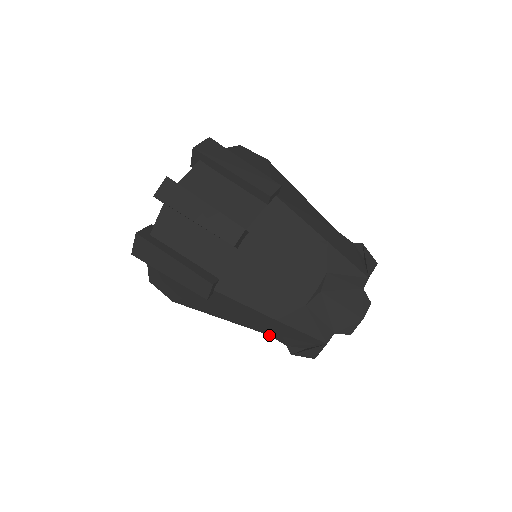
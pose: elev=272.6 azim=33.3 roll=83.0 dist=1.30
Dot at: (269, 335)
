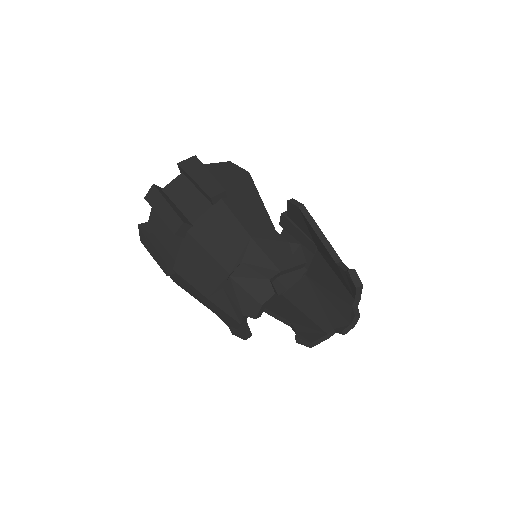
Dot at: occluded
